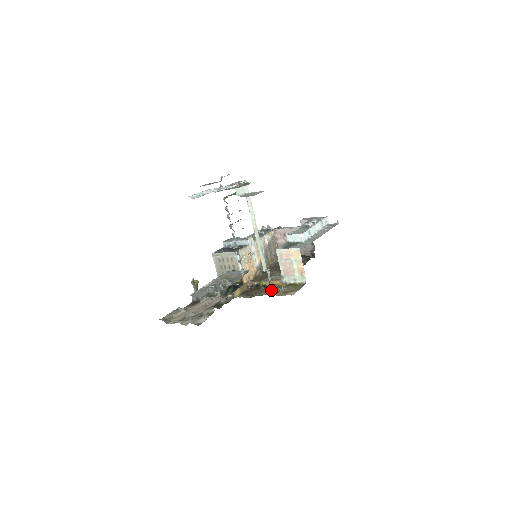
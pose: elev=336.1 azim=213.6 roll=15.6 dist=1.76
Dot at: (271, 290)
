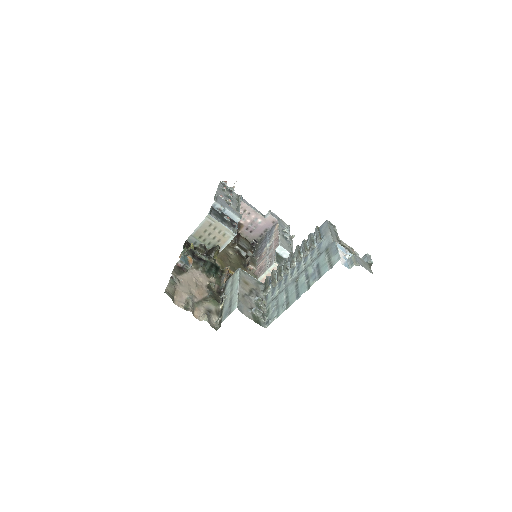
Dot at: occluded
